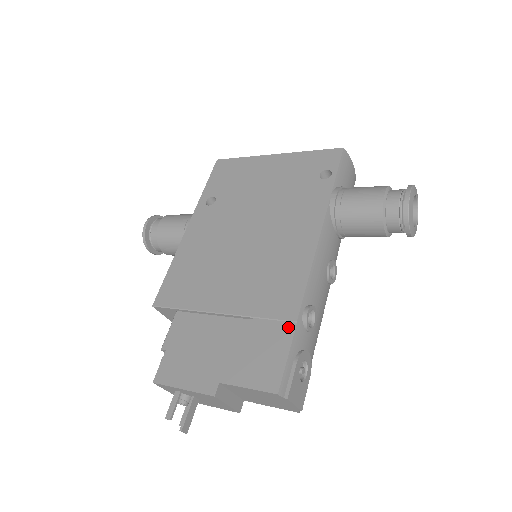
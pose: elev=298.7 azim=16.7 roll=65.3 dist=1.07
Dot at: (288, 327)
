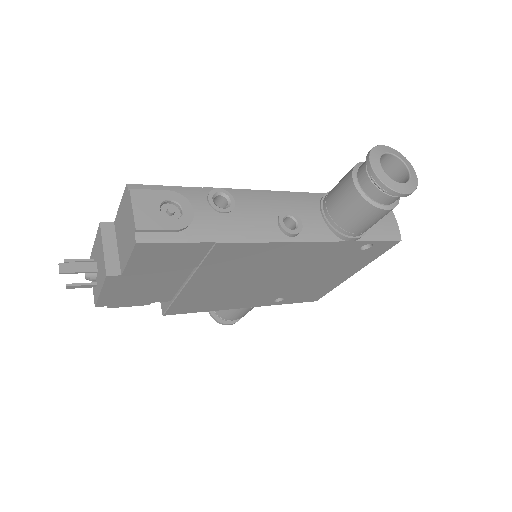
Dot at: occluded
